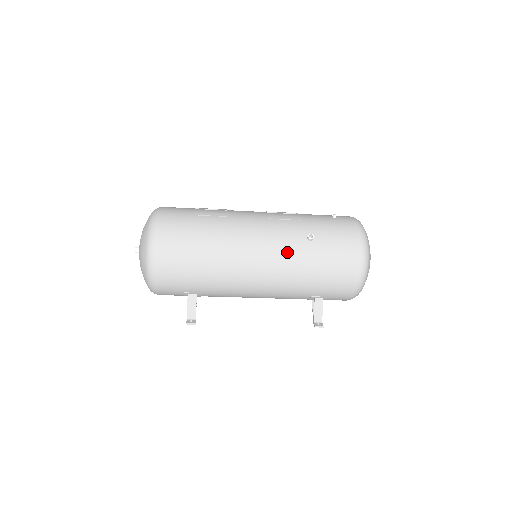
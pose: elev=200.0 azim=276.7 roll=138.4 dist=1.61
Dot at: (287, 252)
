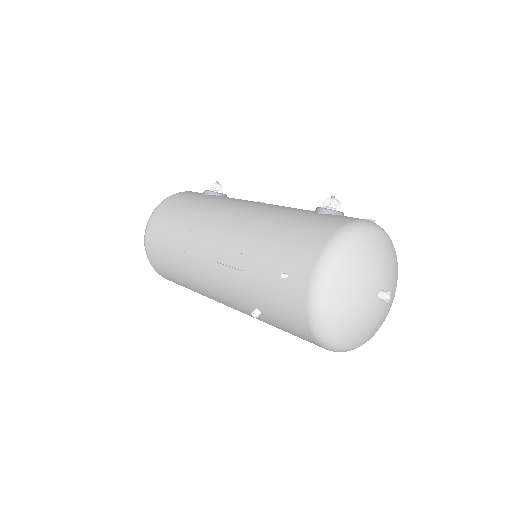
Dot at: occluded
